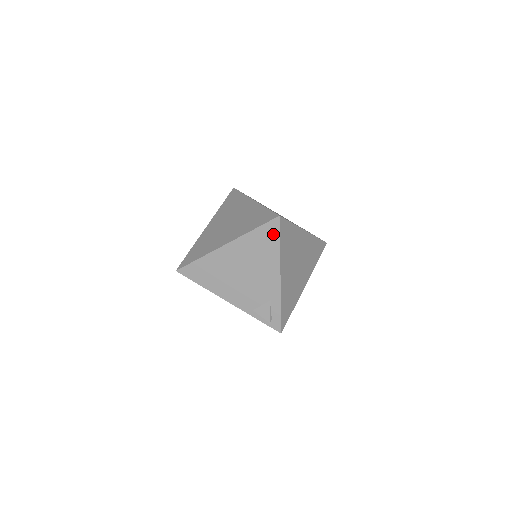
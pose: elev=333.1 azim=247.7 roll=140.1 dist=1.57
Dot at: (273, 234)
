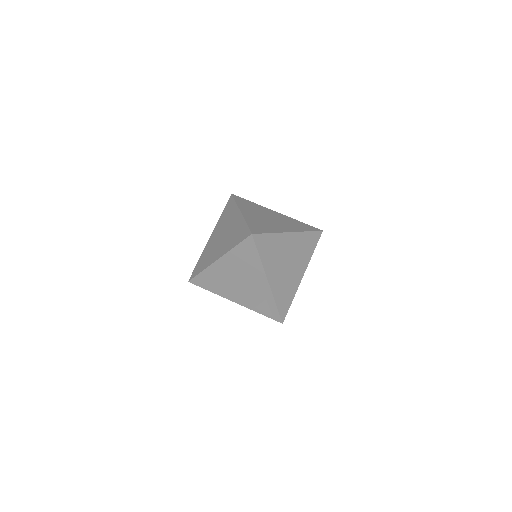
Dot at: (251, 249)
